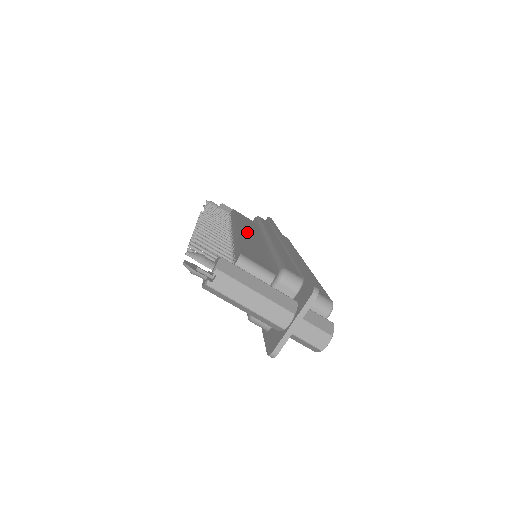
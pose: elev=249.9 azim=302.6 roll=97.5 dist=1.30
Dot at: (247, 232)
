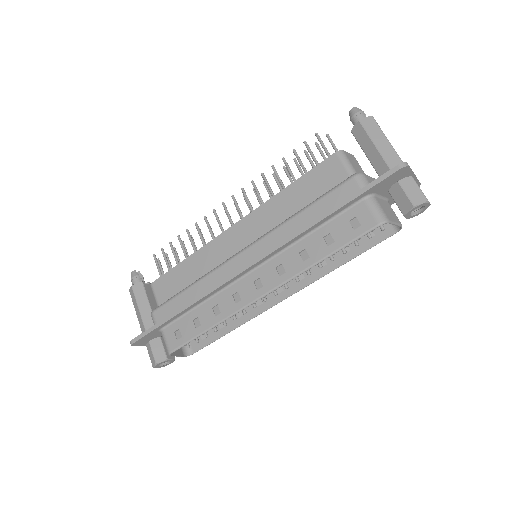
Dot at: occluded
